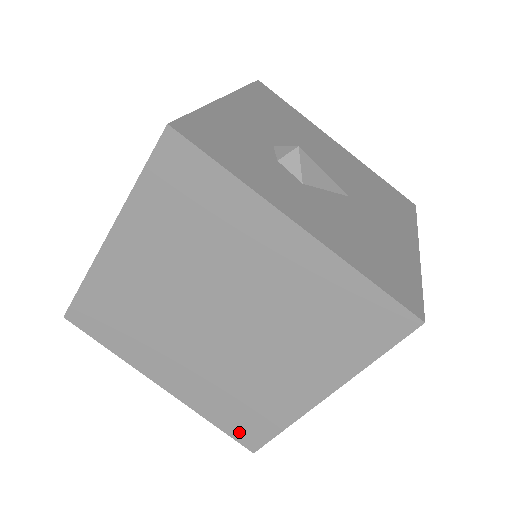
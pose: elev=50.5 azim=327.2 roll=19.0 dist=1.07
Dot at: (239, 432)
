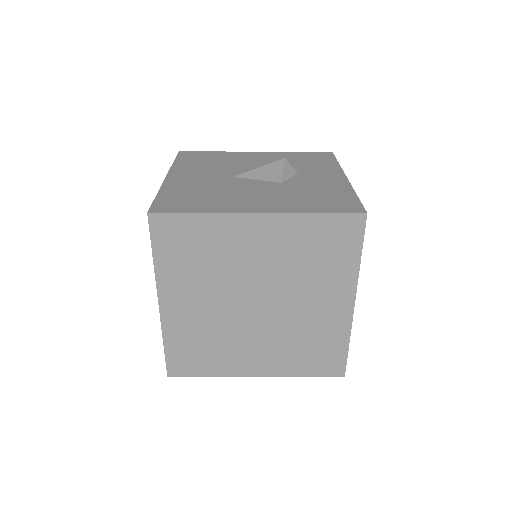
Dot at: (176, 361)
